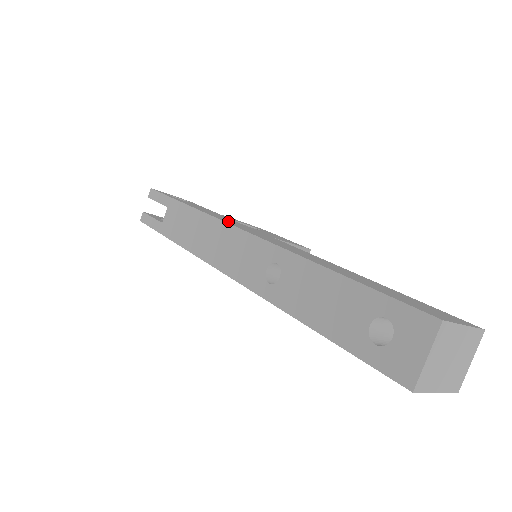
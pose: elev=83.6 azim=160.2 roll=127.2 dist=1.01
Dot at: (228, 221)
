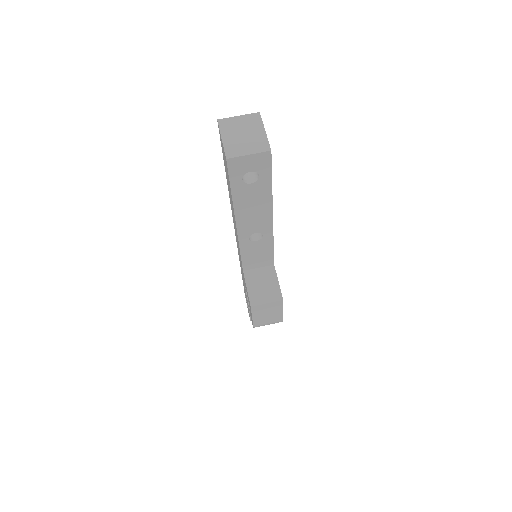
Dot at: occluded
